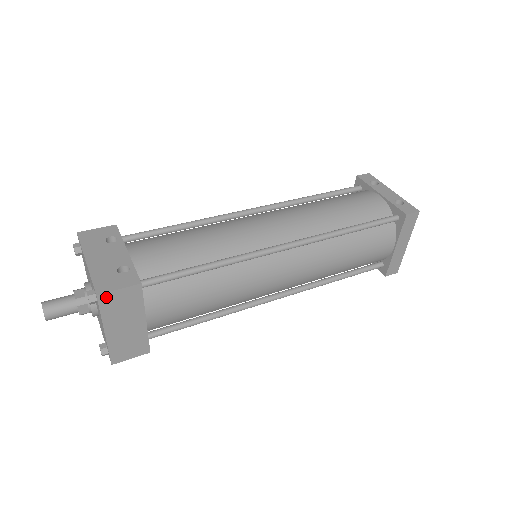
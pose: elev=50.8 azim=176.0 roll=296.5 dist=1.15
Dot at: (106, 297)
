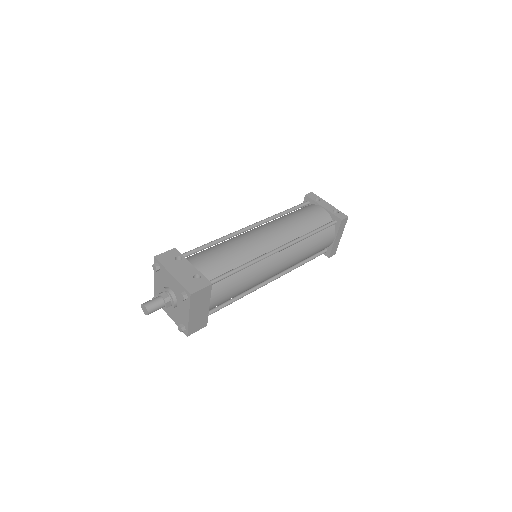
Dot at: (194, 295)
